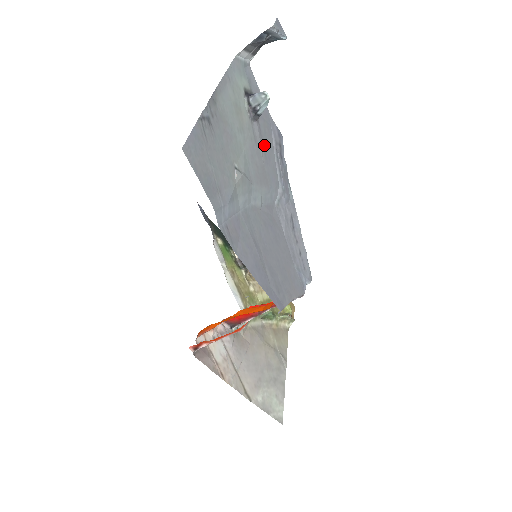
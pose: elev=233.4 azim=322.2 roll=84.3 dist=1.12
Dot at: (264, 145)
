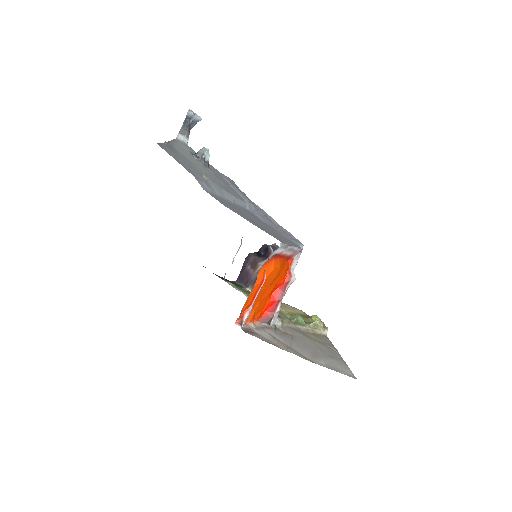
Dot at: (220, 179)
